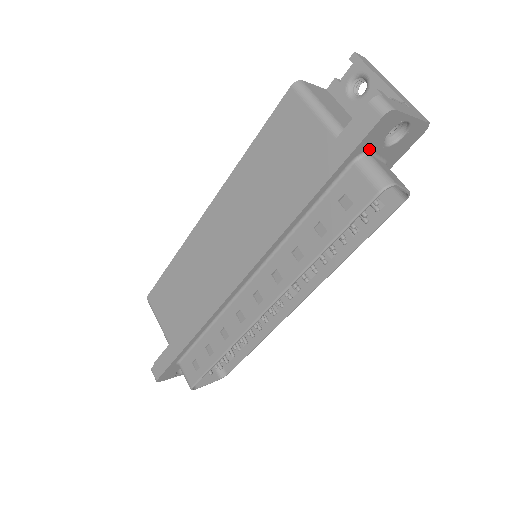
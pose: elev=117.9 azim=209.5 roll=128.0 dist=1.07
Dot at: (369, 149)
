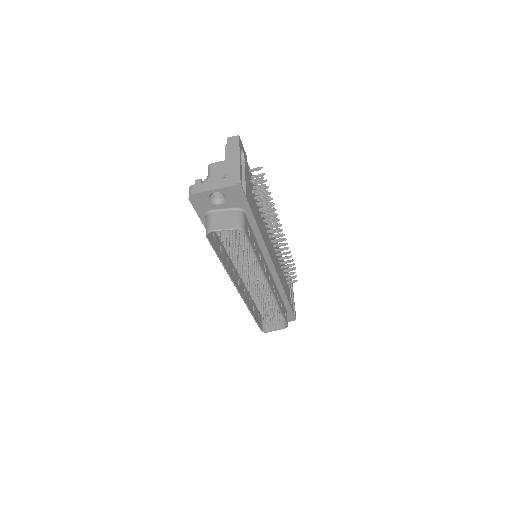
Dot at: (209, 210)
